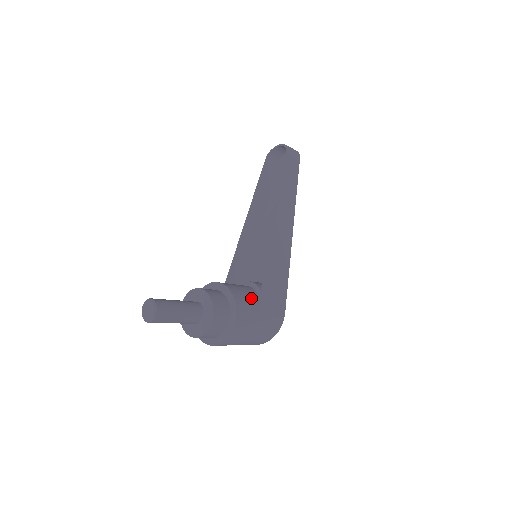
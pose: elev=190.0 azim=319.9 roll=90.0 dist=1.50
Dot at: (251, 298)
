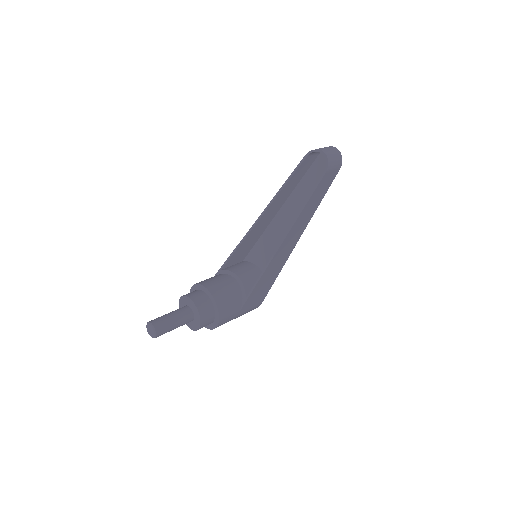
Dot at: (235, 307)
